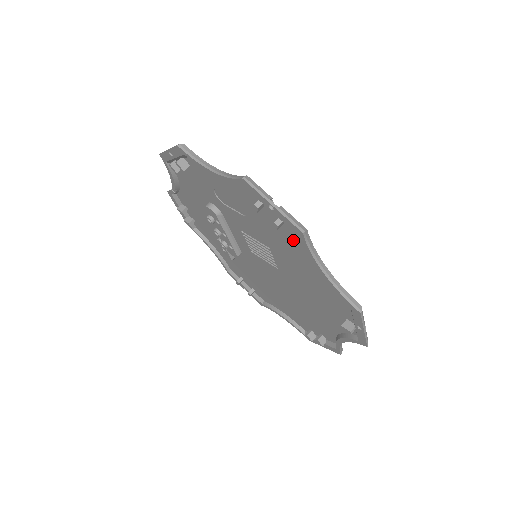
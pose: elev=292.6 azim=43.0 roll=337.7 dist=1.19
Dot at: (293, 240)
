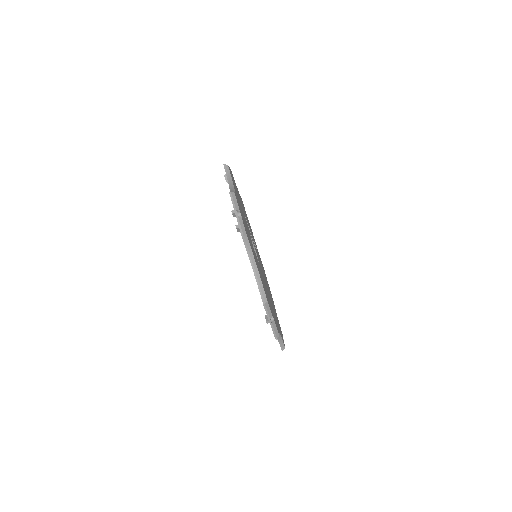
Dot at: occluded
